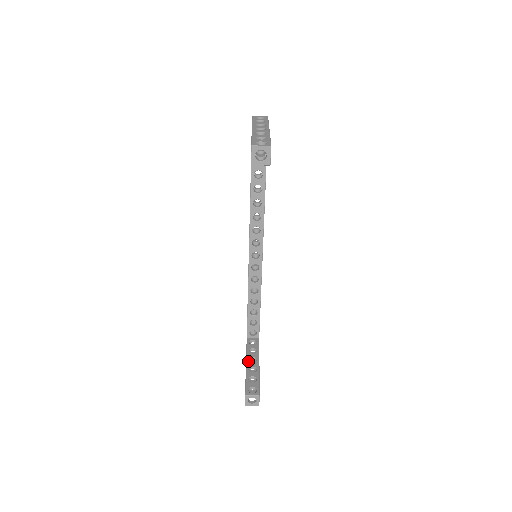
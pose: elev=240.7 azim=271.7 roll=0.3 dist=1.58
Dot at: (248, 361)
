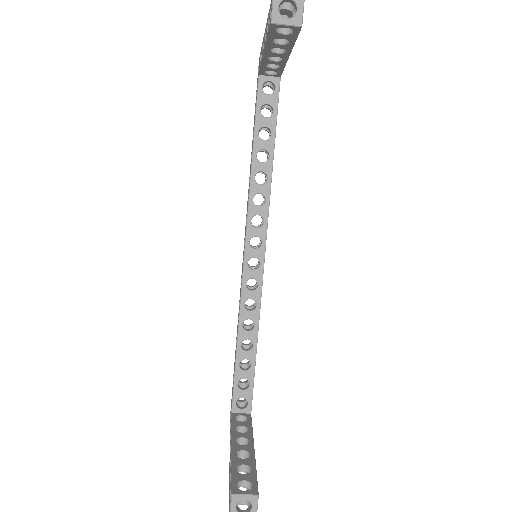
Dot at: (235, 442)
